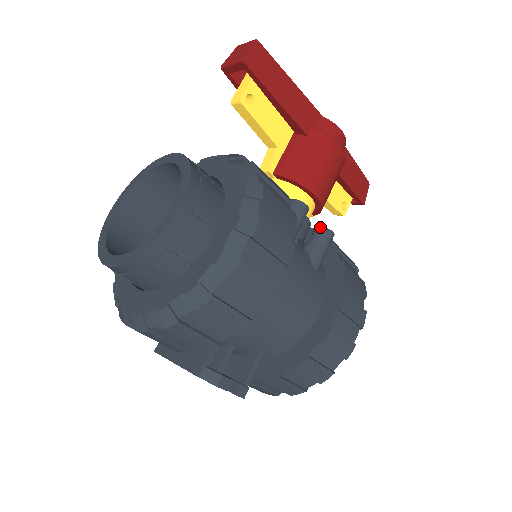
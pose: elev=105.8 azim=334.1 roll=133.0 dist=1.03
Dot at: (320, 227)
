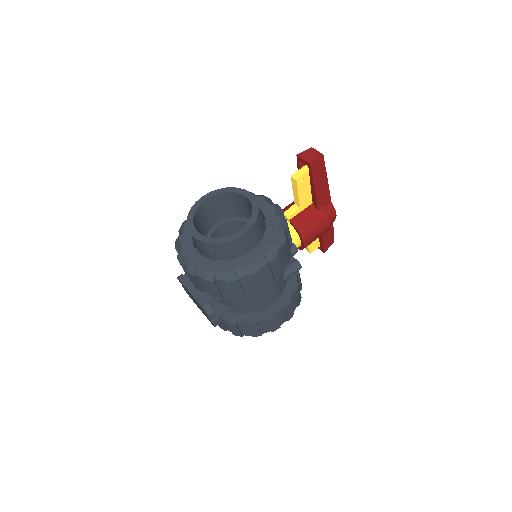
Dot at: (297, 261)
